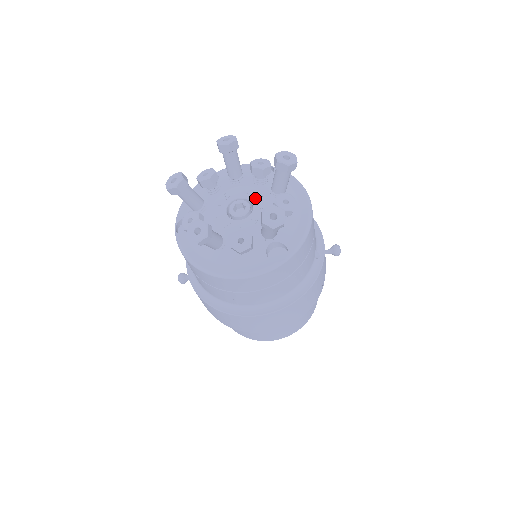
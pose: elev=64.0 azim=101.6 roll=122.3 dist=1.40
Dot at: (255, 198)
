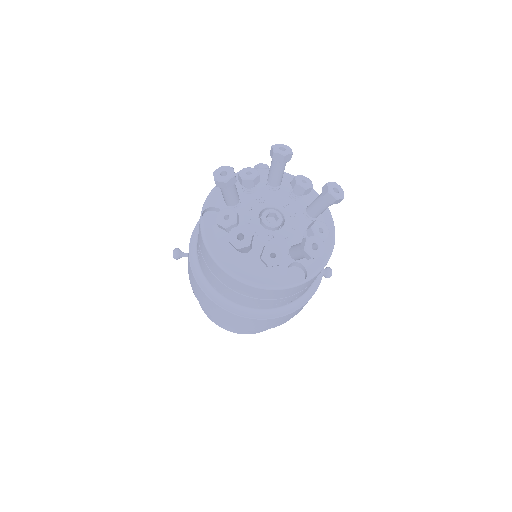
Dot at: (288, 213)
